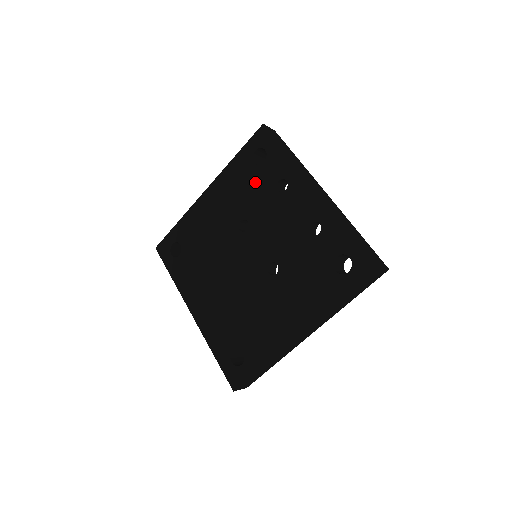
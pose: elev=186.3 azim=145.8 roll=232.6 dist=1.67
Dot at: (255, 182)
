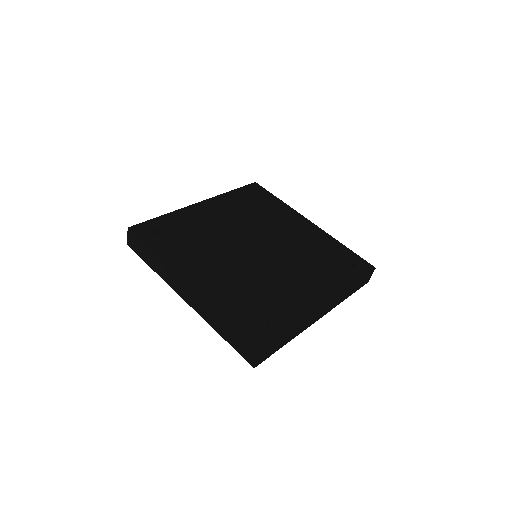
Dot at: (255, 208)
